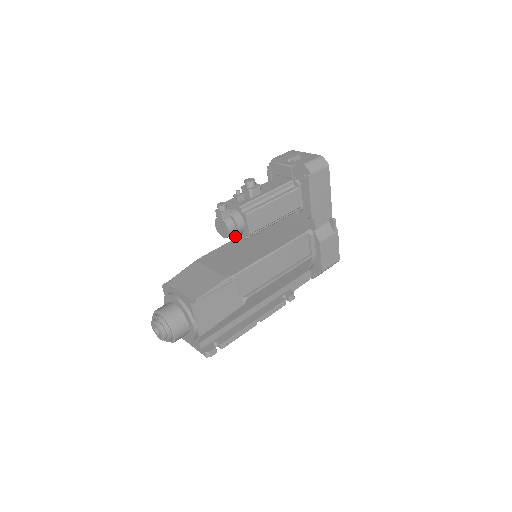
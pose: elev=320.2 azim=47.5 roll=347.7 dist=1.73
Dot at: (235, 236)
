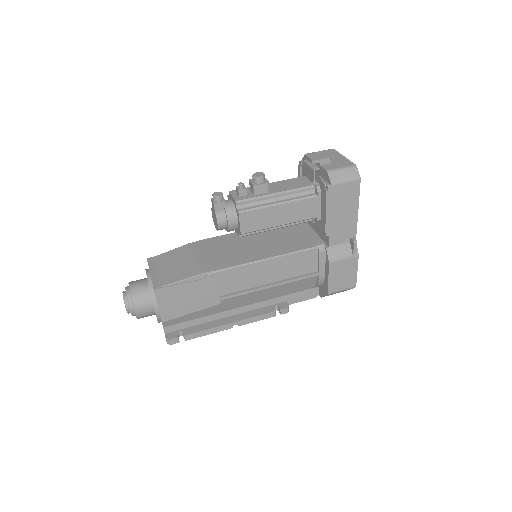
Dot at: (227, 231)
